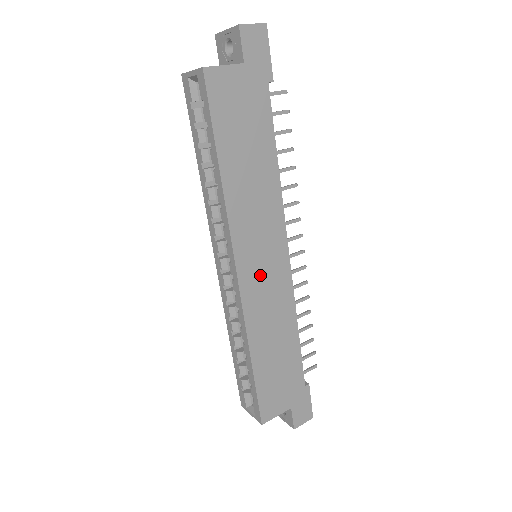
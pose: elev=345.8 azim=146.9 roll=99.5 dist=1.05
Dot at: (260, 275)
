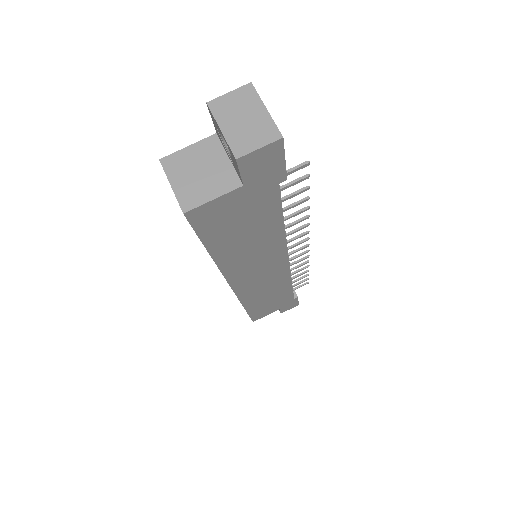
Dot at: (256, 281)
